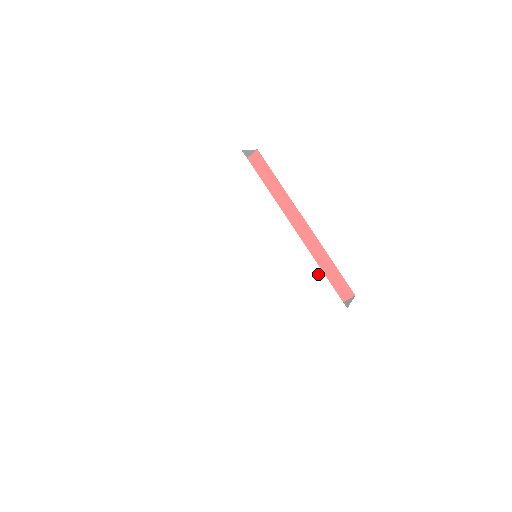
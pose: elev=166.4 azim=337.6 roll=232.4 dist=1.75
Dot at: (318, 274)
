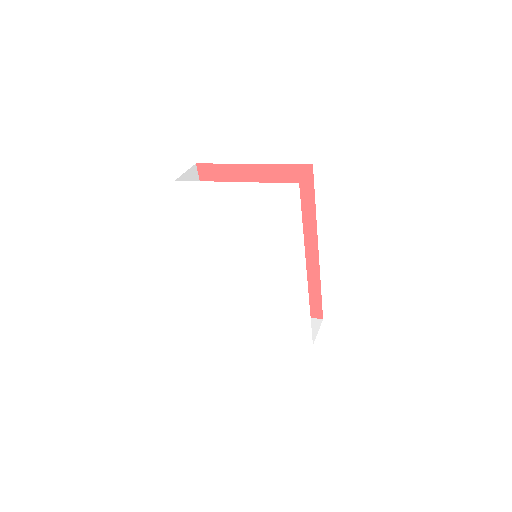
Dot at: (305, 313)
